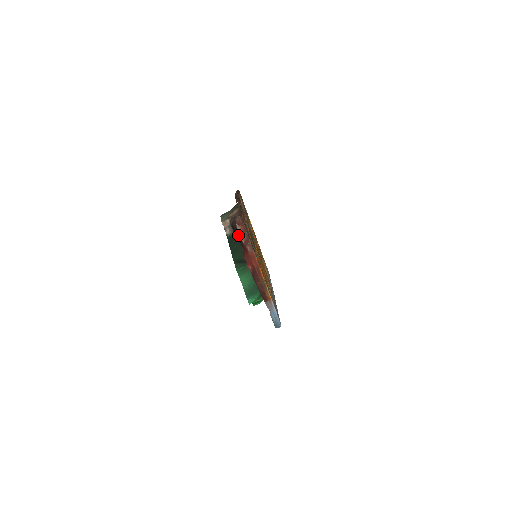
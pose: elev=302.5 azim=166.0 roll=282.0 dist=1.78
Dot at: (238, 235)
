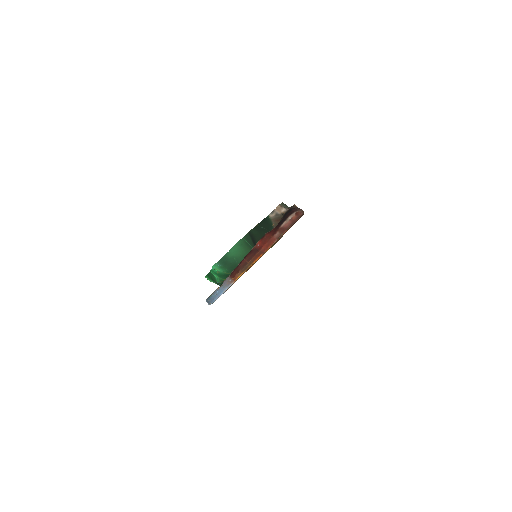
Dot at: (286, 218)
